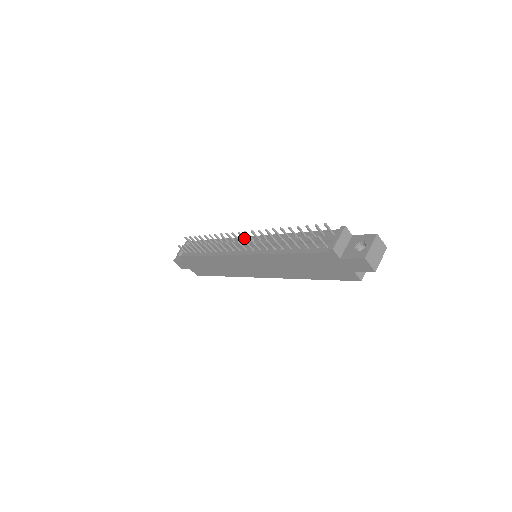
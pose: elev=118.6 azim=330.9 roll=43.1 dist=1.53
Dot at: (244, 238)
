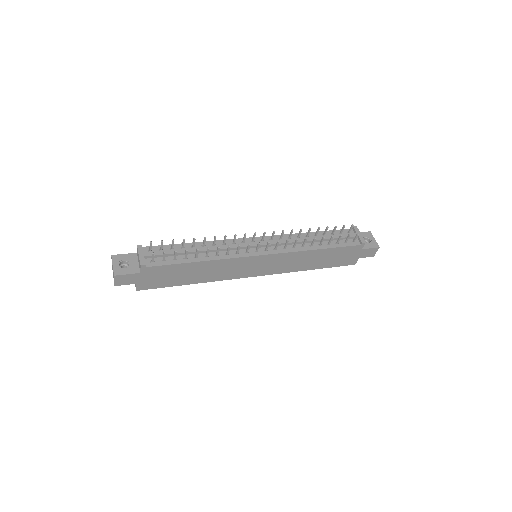
Dot at: (254, 239)
